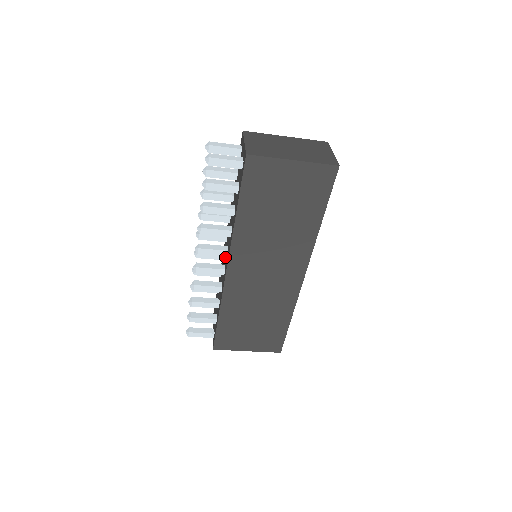
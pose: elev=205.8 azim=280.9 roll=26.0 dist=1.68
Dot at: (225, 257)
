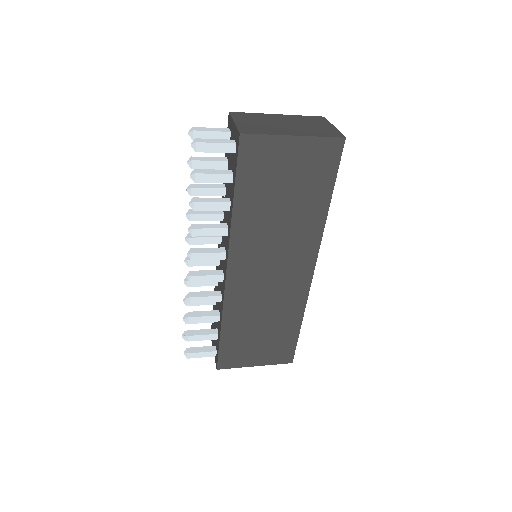
Dot at: (221, 261)
